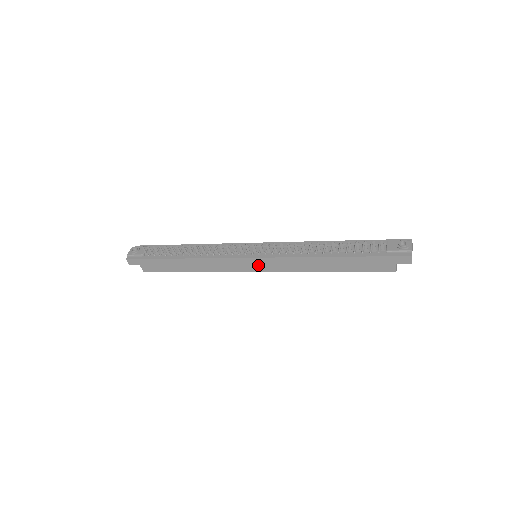
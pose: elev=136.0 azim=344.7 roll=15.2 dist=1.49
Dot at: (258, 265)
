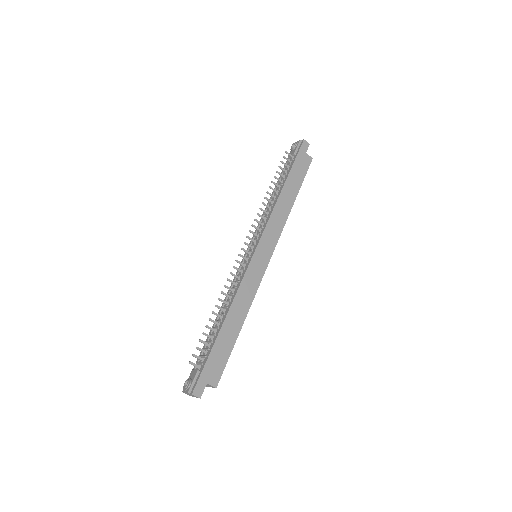
Dot at: (265, 251)
